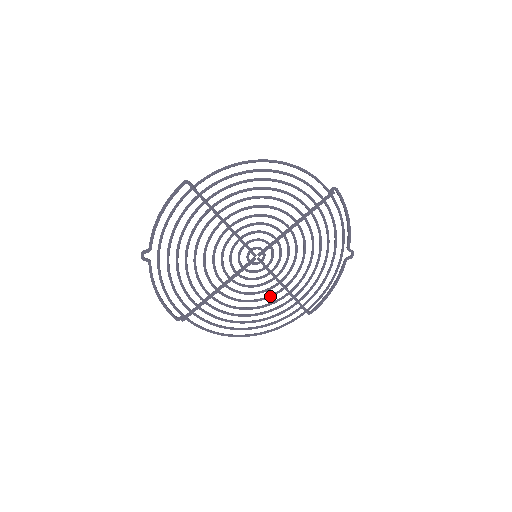
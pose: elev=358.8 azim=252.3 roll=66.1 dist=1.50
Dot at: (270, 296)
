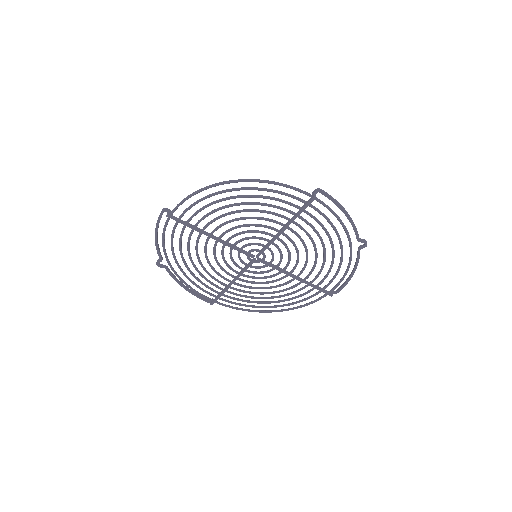
Dot at: (285, 284)
